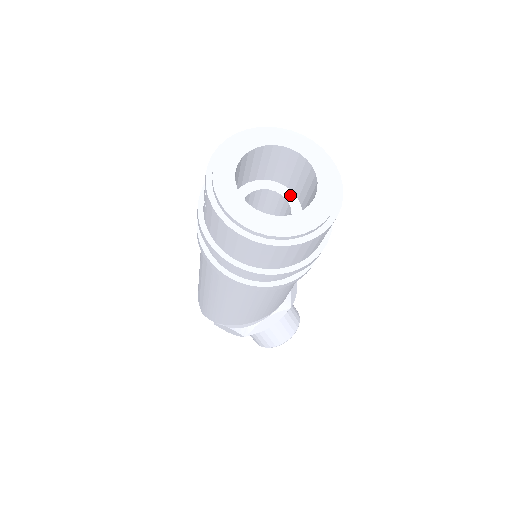
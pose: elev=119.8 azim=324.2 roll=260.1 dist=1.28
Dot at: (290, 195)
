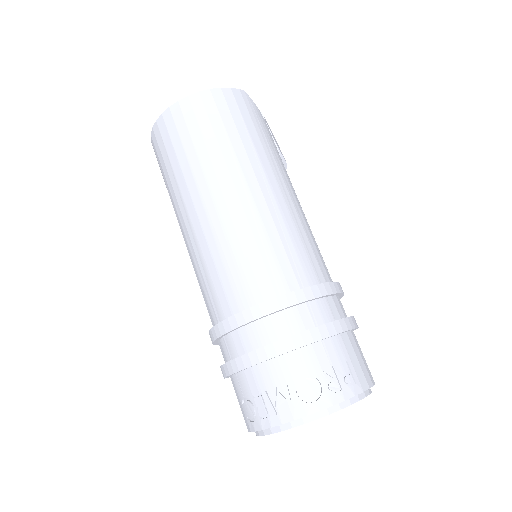
Dot at: occluded
